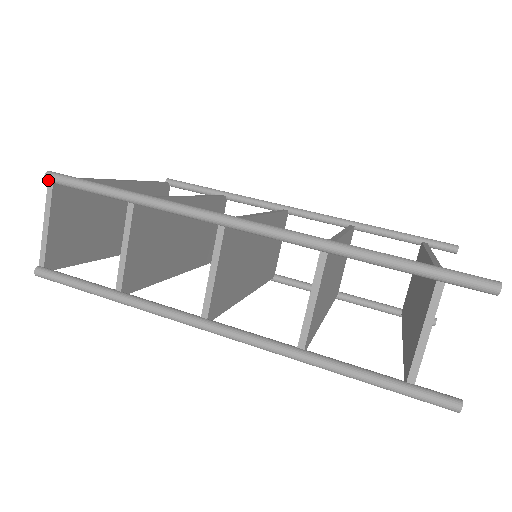
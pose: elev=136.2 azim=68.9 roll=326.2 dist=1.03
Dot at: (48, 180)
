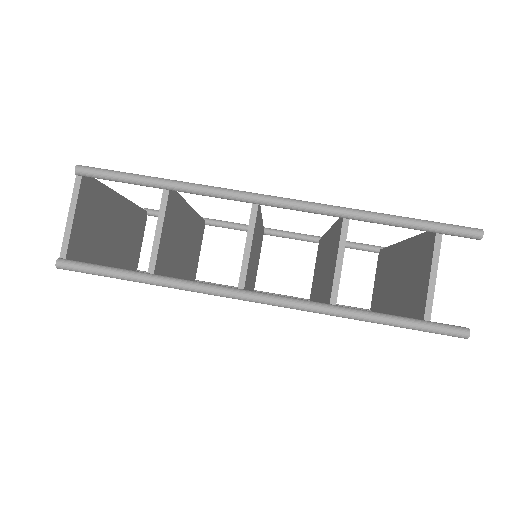
Dot at: (78, 172)
